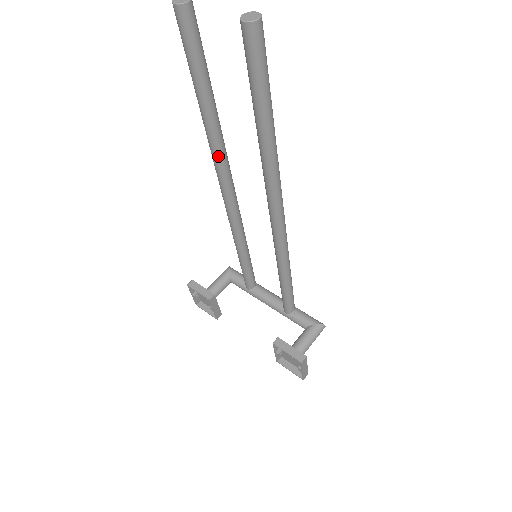
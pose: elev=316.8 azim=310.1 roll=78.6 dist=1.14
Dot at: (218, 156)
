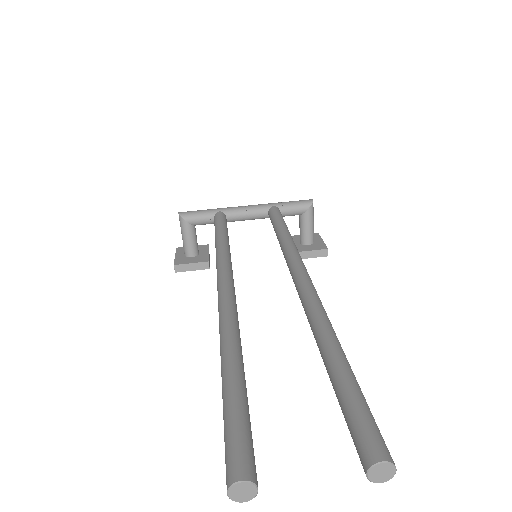
Dot at: occluded
